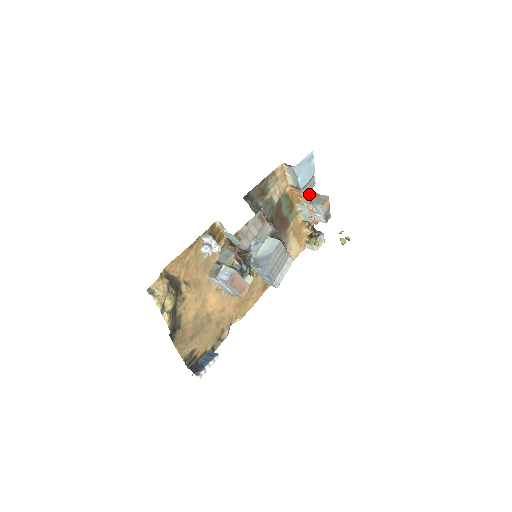
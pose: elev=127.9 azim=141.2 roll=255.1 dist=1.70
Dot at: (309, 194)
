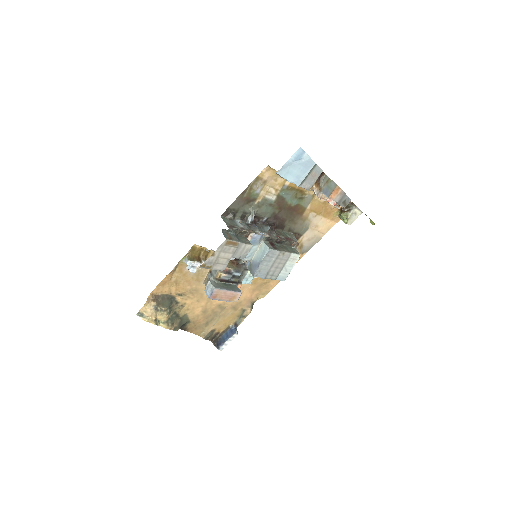
Dot at: (321, 178)
